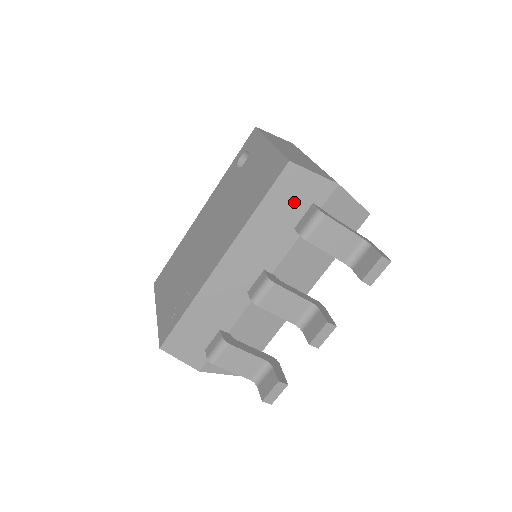
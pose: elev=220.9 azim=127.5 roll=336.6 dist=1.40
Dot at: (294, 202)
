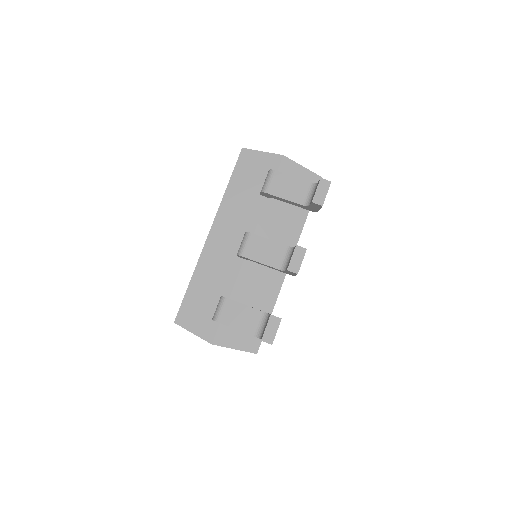
Dot at: (254, 175)
